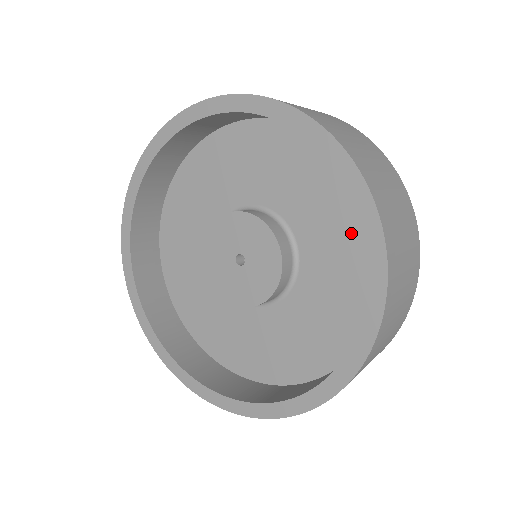
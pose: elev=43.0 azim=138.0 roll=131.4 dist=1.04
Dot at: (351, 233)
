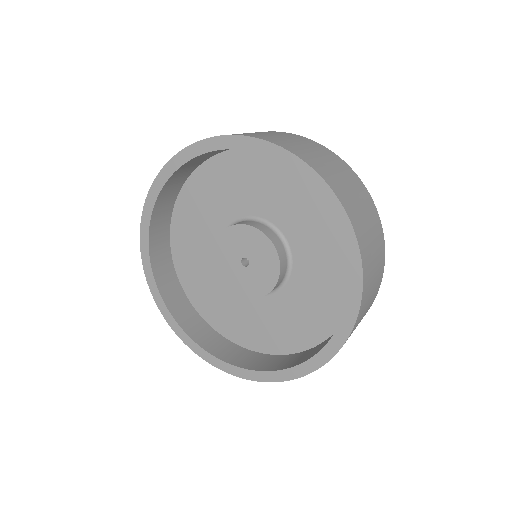
Dot at: (335, 281)
